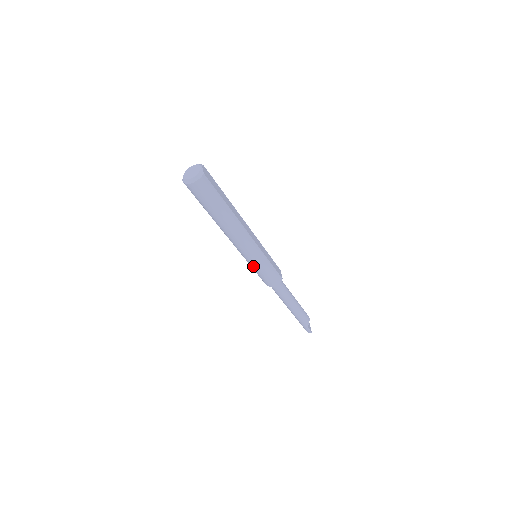
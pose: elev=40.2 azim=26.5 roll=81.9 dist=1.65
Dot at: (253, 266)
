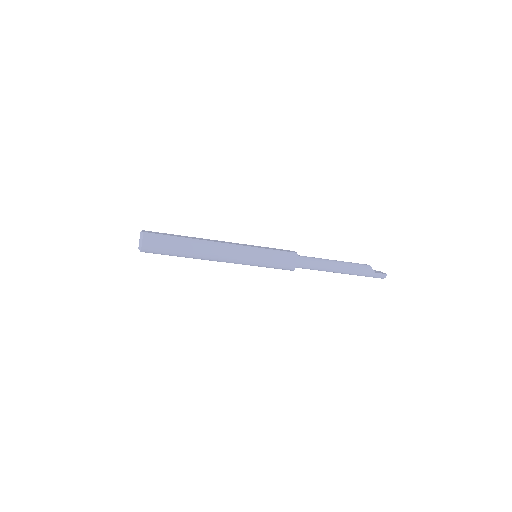
Dot at: (260, 264)
